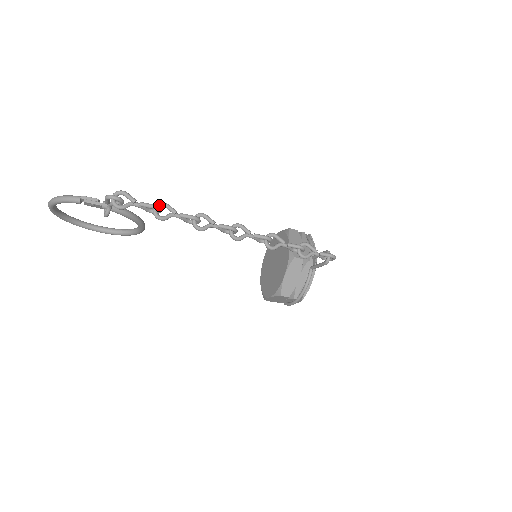
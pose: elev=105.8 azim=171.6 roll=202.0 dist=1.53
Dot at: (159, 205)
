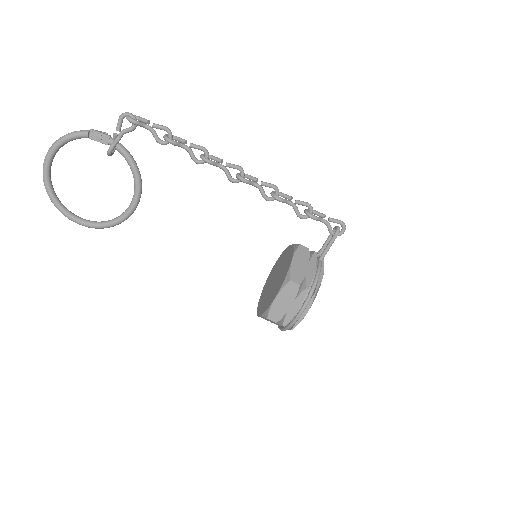
Dot at: (170, 135)
